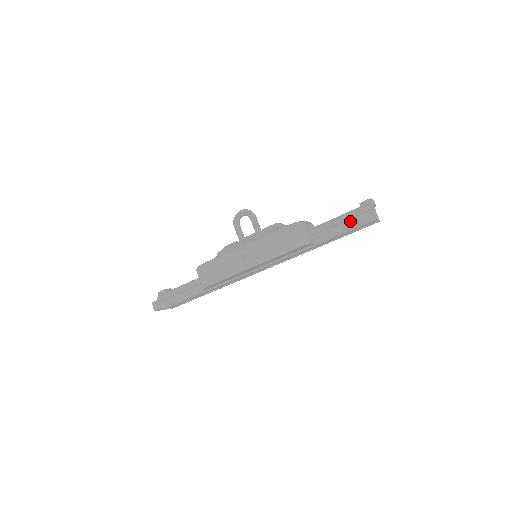
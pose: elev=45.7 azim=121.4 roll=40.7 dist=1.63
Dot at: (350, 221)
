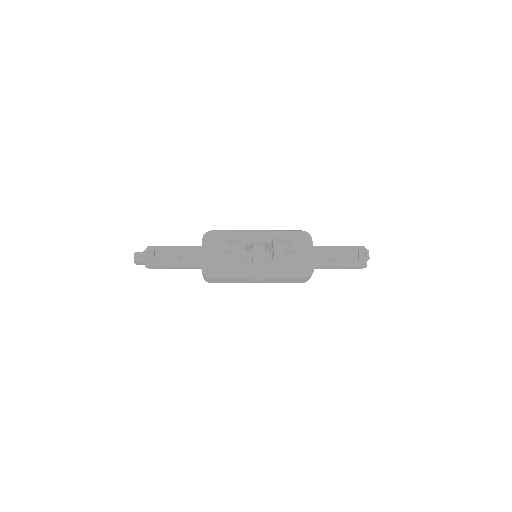
Dot at: occluded
